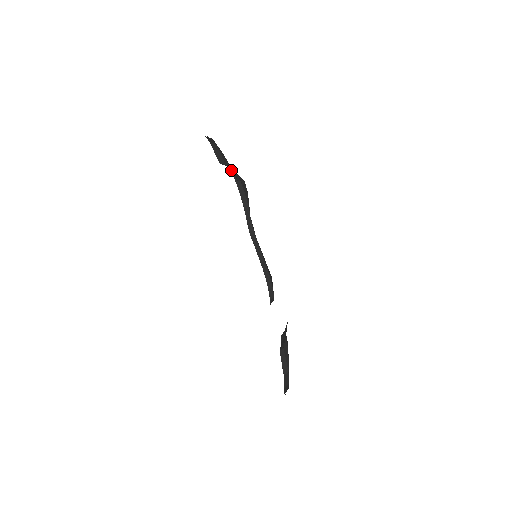
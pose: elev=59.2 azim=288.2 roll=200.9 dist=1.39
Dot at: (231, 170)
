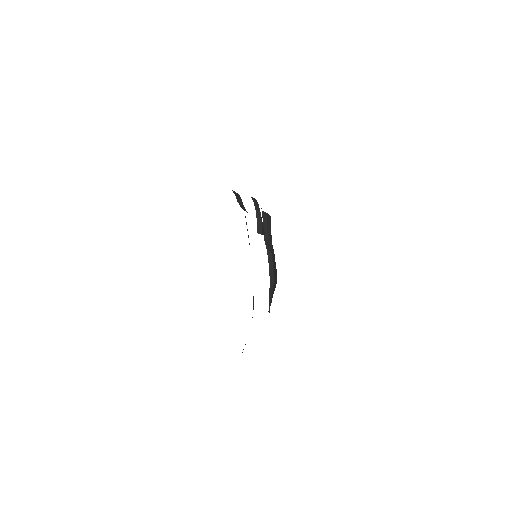
Dot at: occluded
